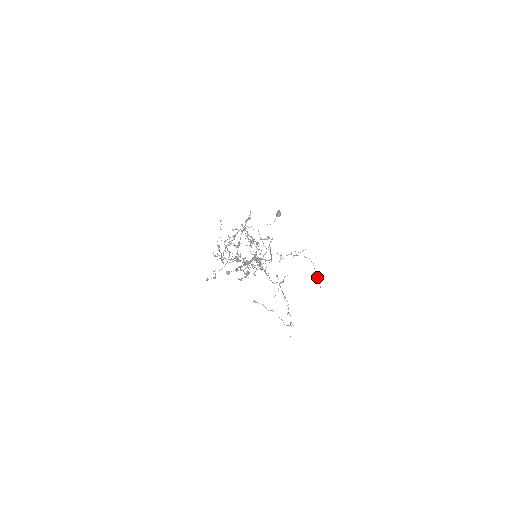
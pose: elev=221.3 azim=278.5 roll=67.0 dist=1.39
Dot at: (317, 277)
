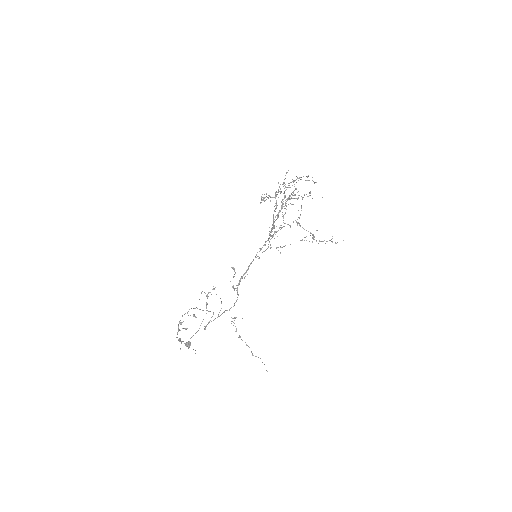
Dot at: occluded
